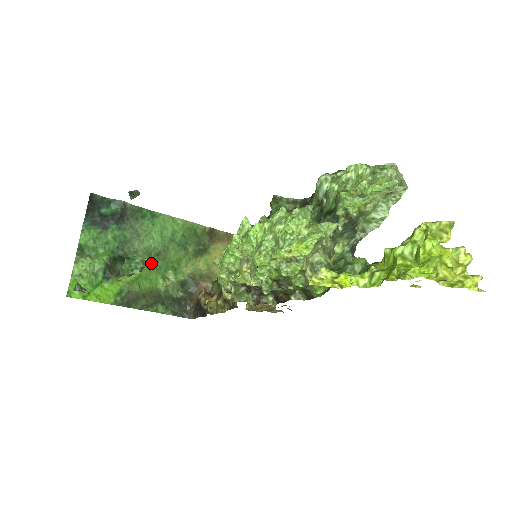
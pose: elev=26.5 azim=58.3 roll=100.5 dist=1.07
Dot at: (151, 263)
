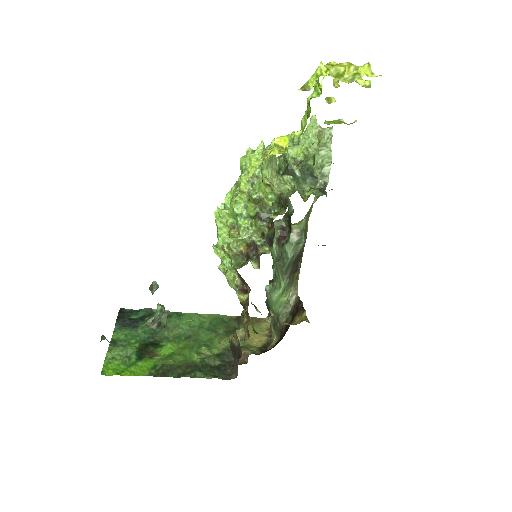
Dot at: (183, 344)
